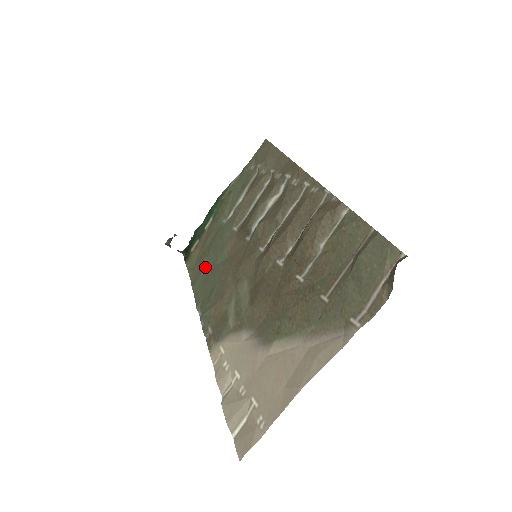
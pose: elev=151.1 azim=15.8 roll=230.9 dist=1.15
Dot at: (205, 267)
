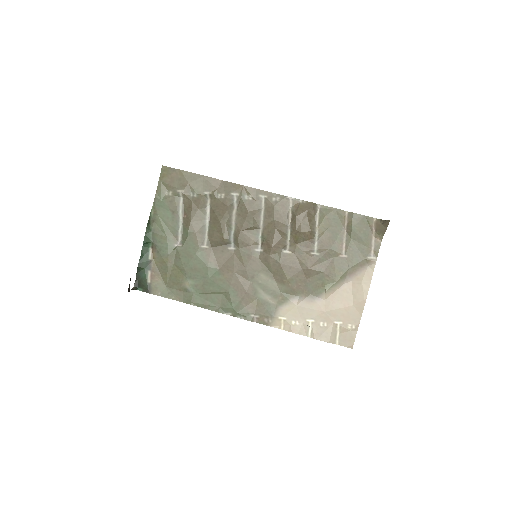
Dot at: (193, 285)
